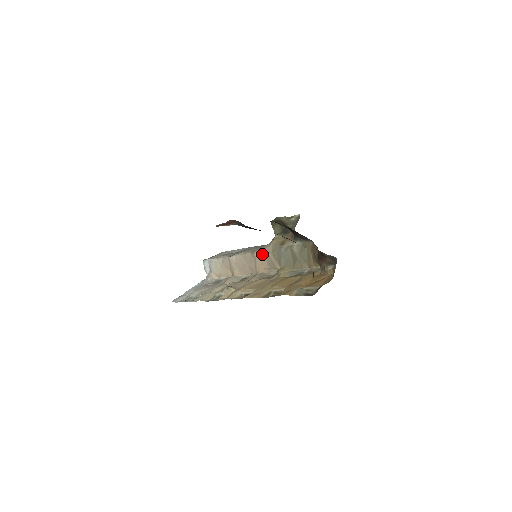
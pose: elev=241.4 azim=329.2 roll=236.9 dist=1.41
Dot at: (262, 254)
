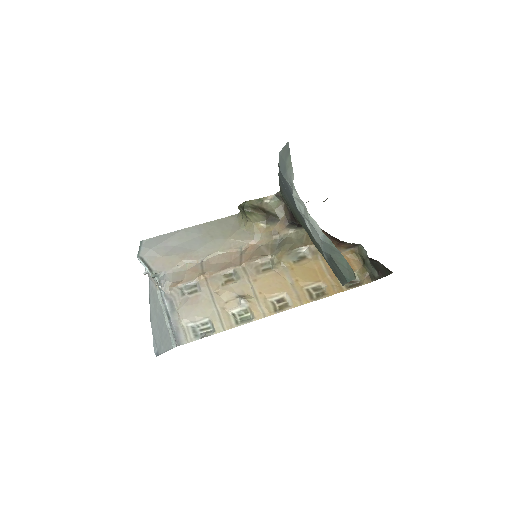
Dot at: (250, 248)
